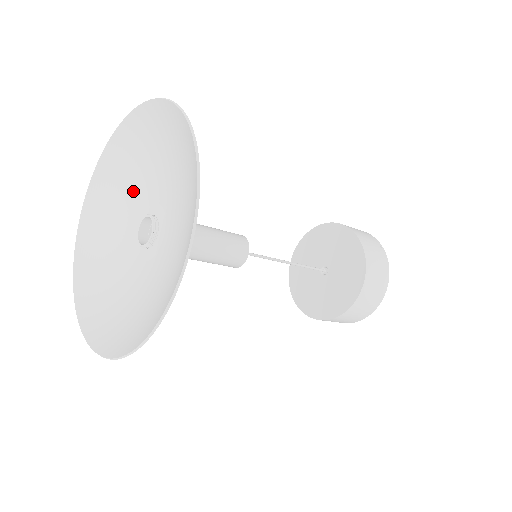
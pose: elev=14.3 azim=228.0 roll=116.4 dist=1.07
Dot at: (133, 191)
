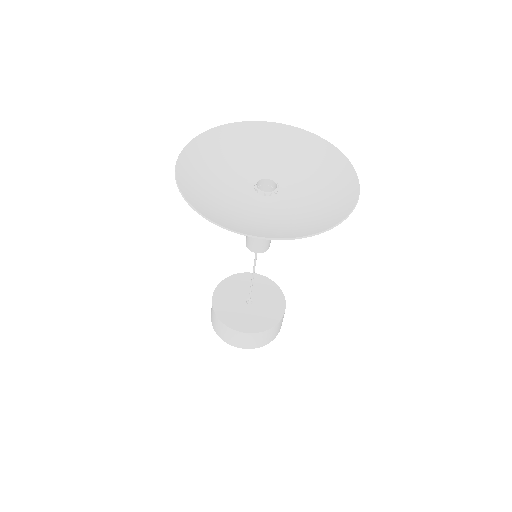
Dot at: (233, 165)
